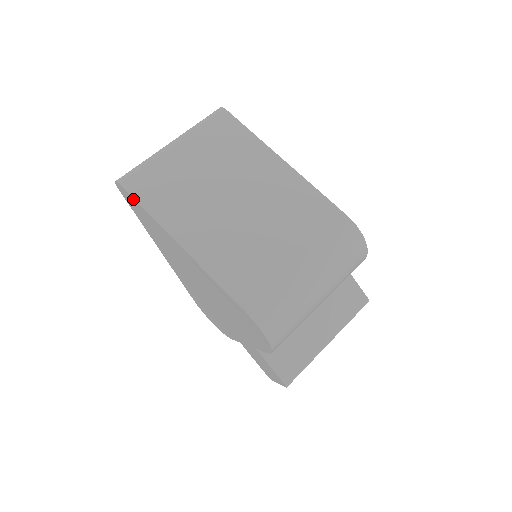
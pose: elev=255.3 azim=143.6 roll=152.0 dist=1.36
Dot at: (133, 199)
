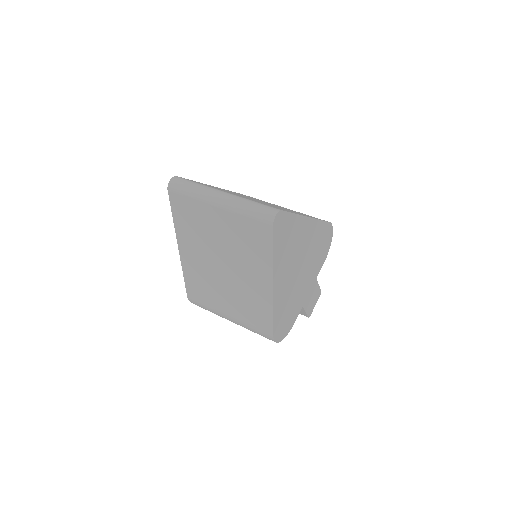
Dot at: (172, 203)
